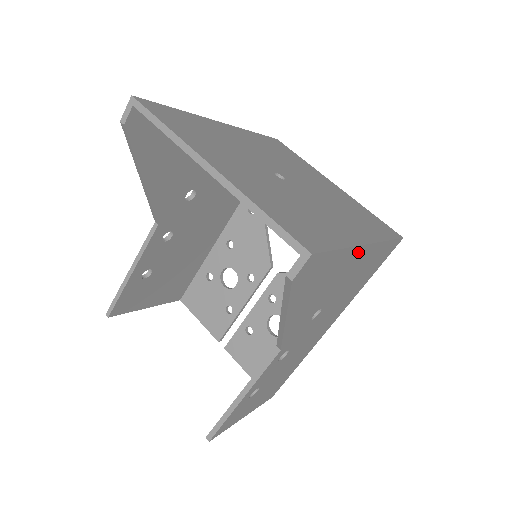
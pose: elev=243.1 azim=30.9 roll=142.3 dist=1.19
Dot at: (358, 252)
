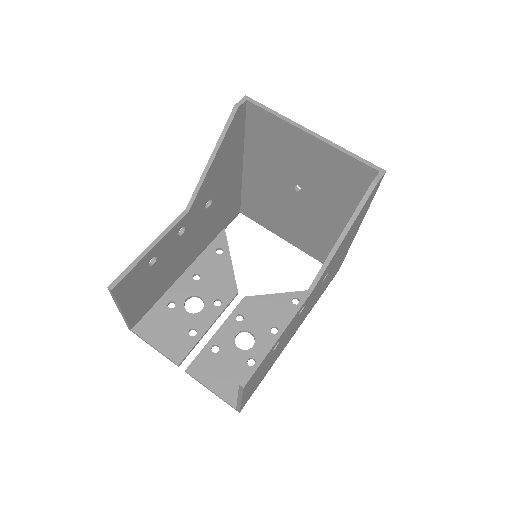
Dot at: (358, 227)
